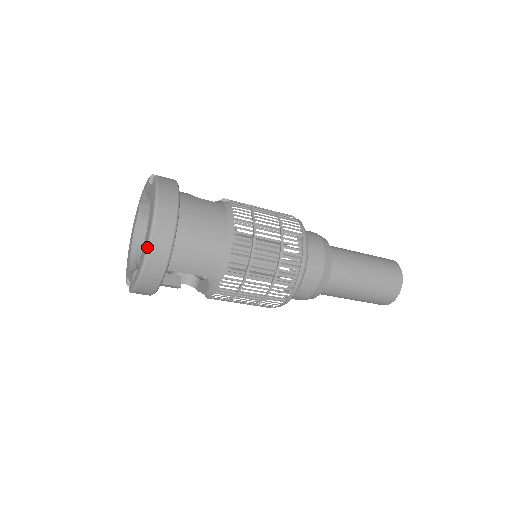
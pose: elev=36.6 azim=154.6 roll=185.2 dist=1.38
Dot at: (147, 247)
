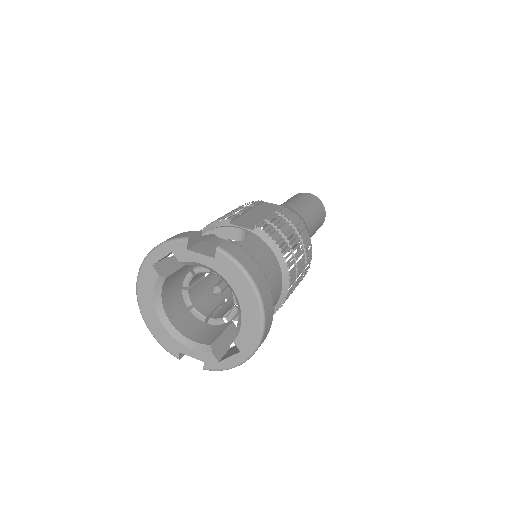
Dot at: (261, 335)
